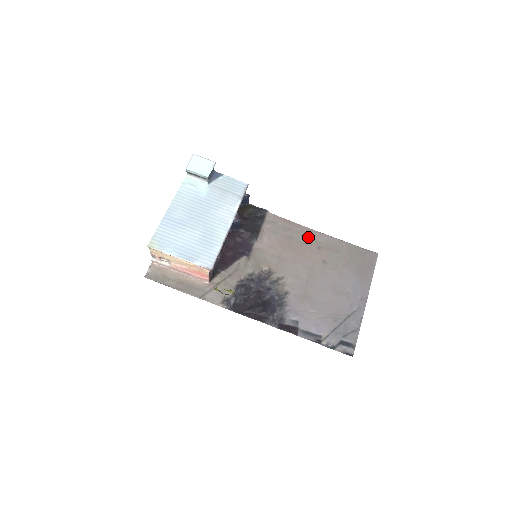
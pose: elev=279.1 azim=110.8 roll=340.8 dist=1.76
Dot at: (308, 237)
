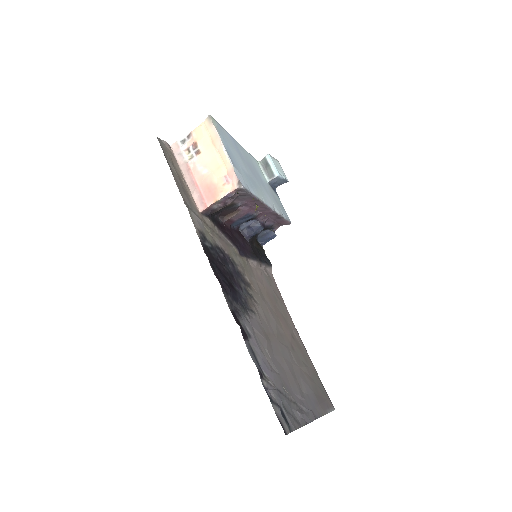
Dot at: (288, 320)
